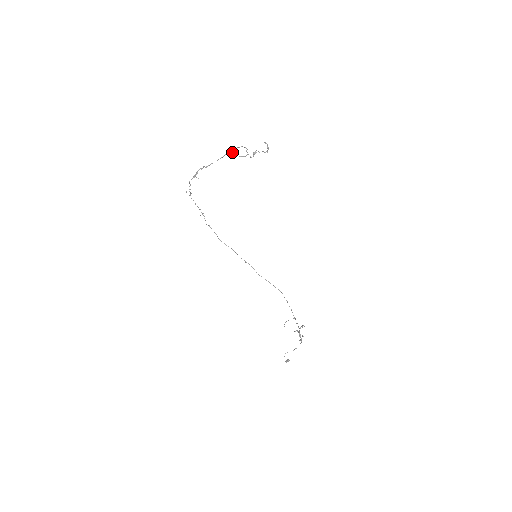
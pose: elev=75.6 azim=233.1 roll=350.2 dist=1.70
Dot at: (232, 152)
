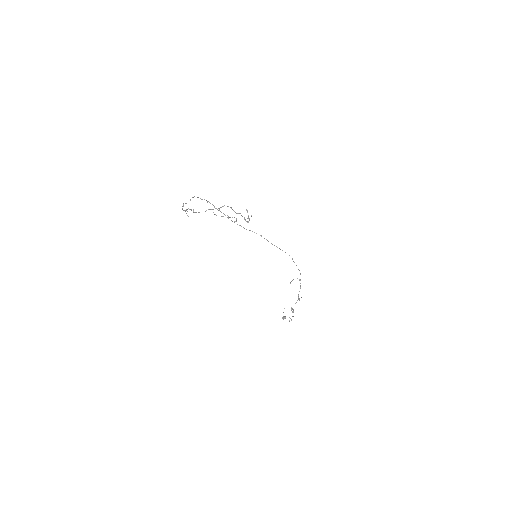
Dot at: occluded
